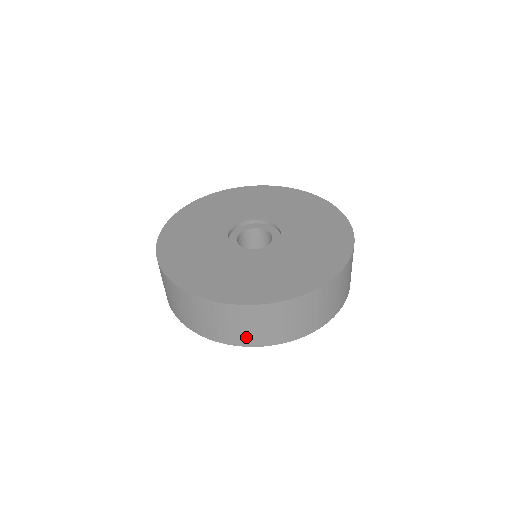
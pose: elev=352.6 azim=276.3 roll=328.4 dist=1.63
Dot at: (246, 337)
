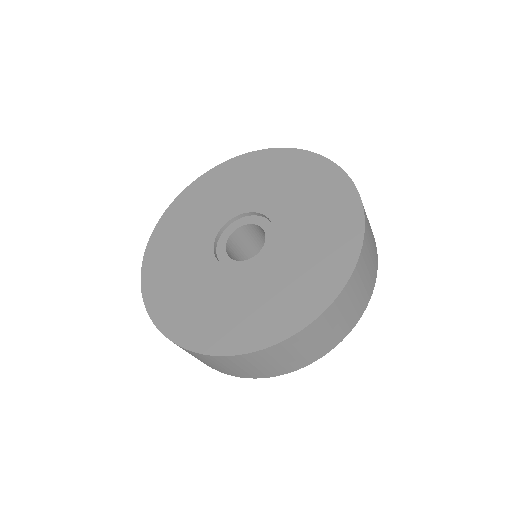
Dot at: (225, 371)
